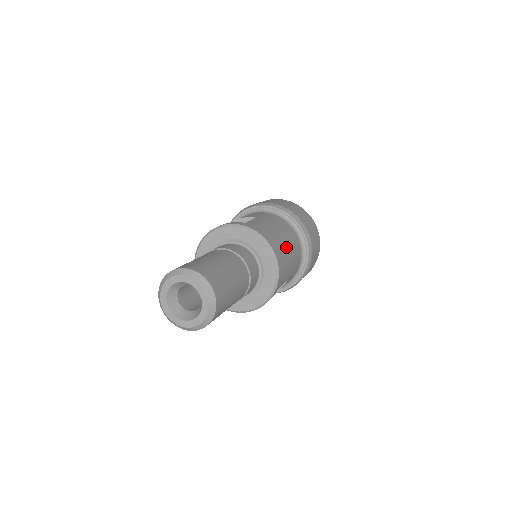
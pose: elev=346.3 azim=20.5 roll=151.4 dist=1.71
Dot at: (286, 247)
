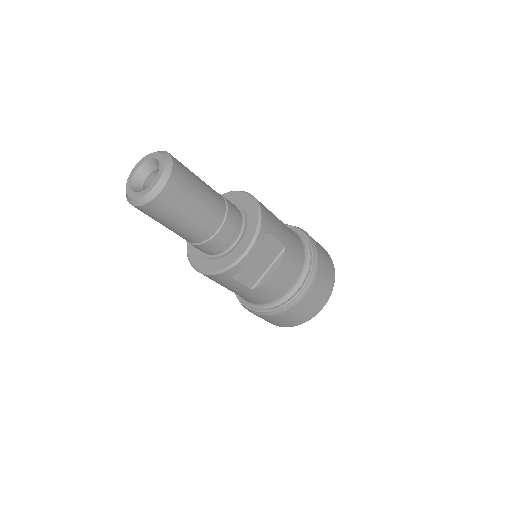
Dot at: occluded
